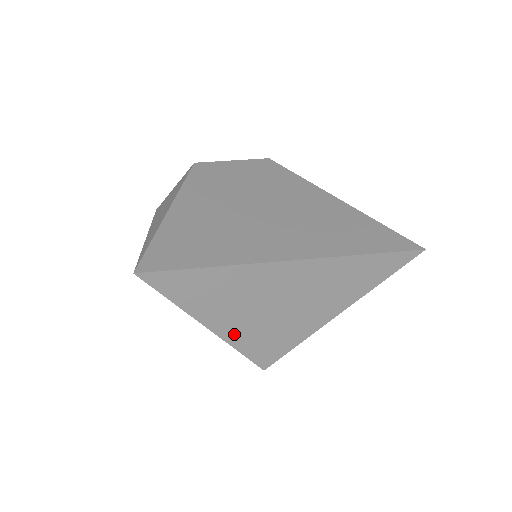
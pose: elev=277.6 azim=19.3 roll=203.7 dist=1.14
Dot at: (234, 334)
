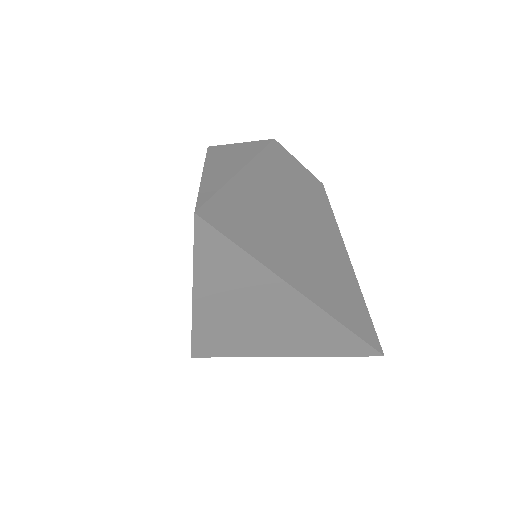
Dot at: (205, 316)
